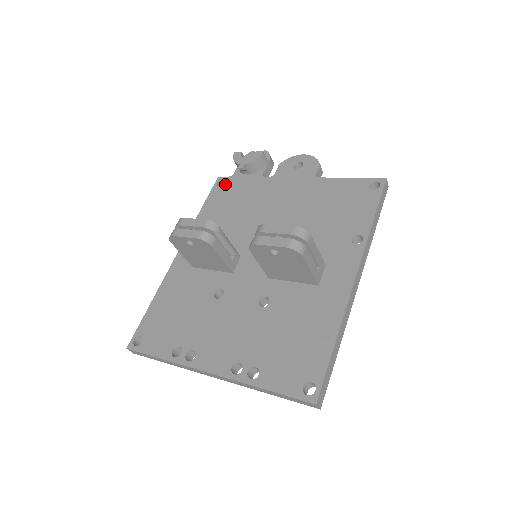
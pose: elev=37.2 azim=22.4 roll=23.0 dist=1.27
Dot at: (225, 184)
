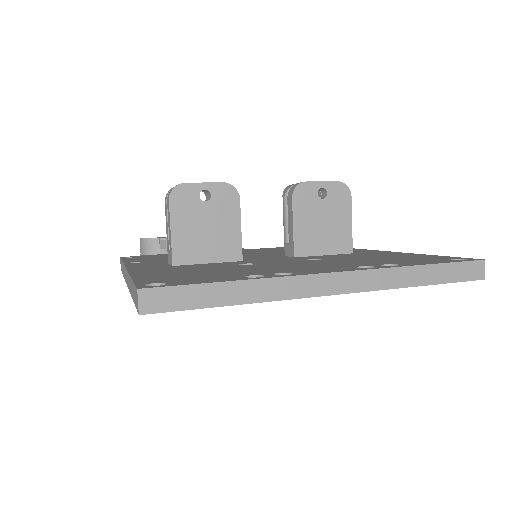
Dot at: (139, 256)
